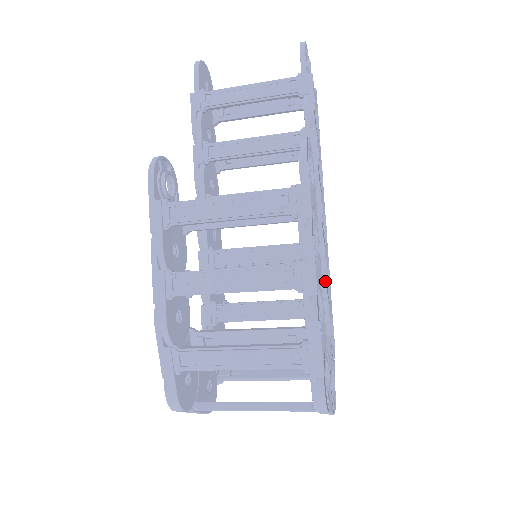
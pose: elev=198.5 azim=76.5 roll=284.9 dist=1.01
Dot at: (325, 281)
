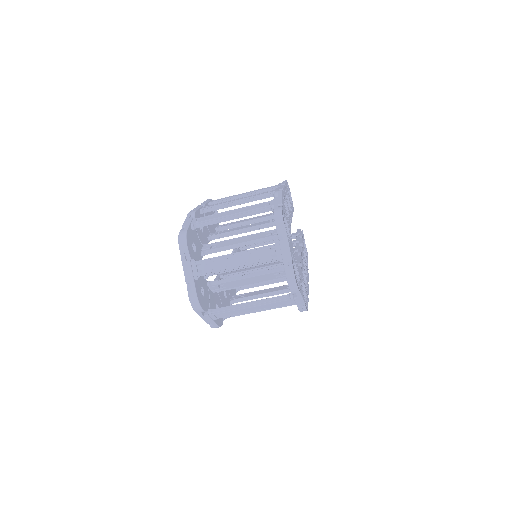
Dot at: occluded
